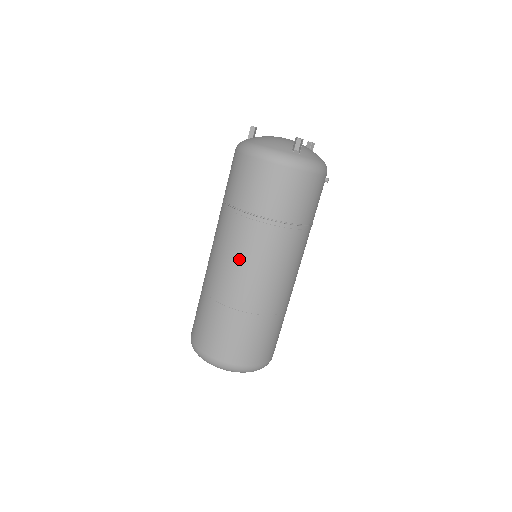
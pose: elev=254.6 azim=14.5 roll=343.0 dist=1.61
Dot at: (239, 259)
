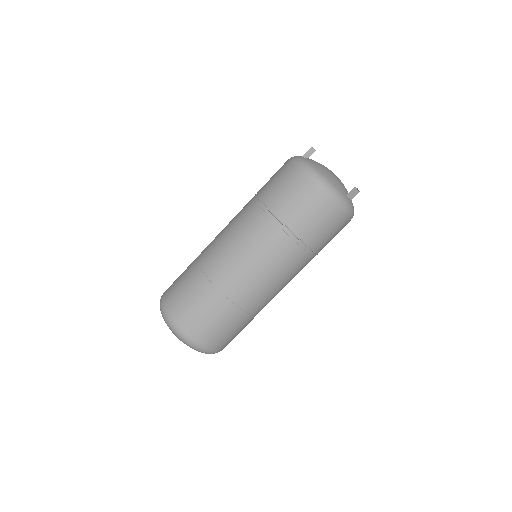
Dot at: (262, 265)
